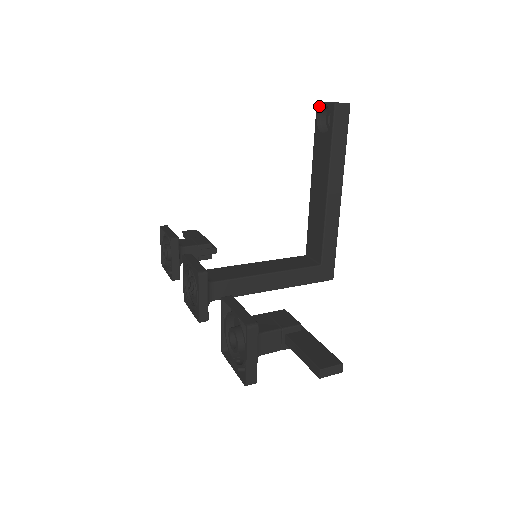
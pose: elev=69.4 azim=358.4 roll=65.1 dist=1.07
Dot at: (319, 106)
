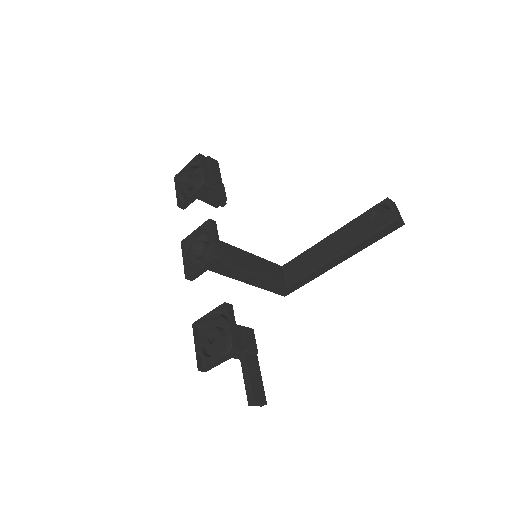
Dot at: (386, 203)
